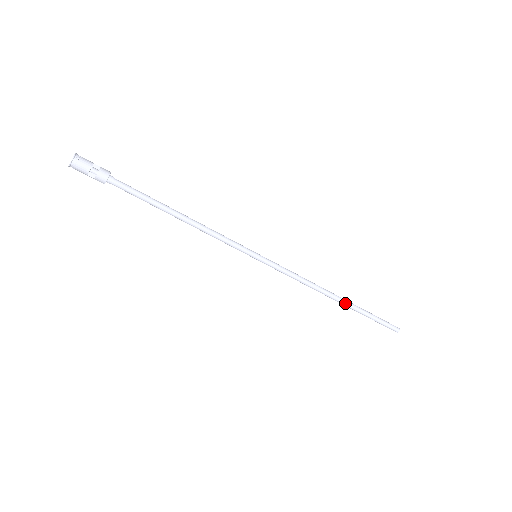
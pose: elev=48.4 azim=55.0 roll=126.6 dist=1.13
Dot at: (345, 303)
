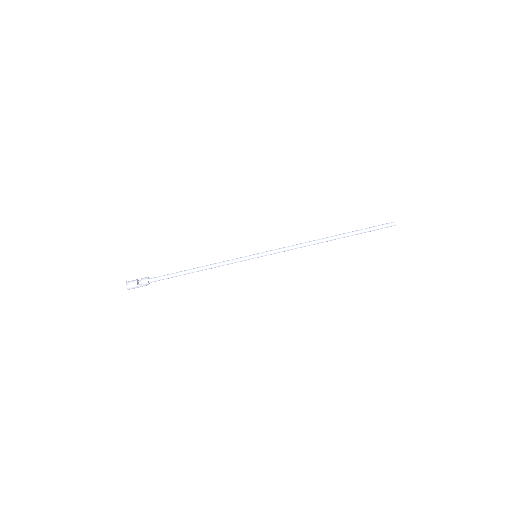
Dot at: (337, 236)
